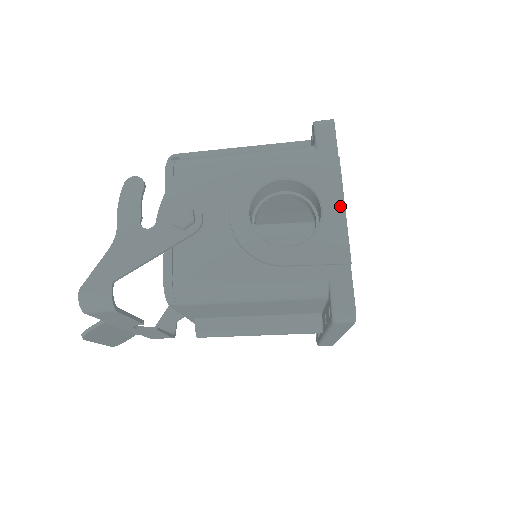
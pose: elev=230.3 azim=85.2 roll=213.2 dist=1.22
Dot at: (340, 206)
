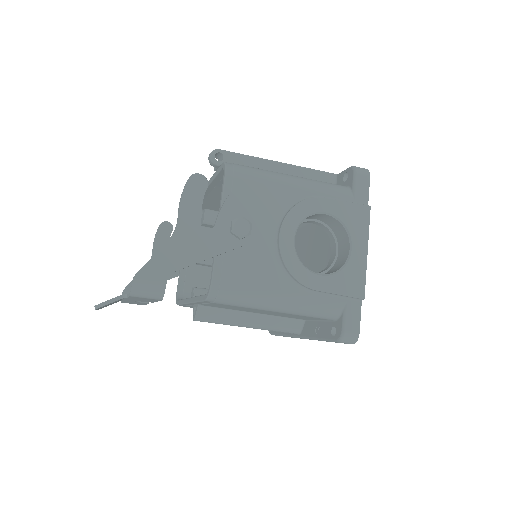
Dot at: (364, 250)
